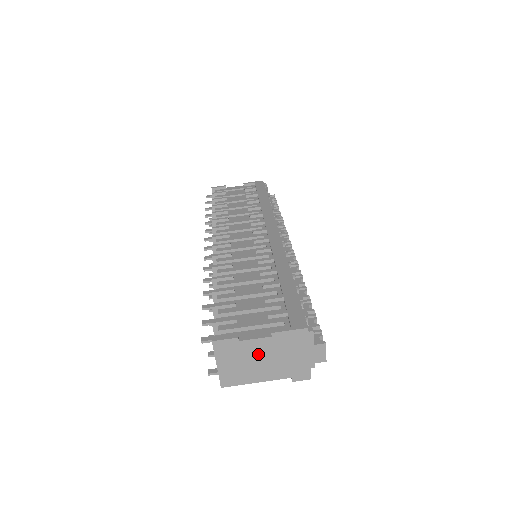
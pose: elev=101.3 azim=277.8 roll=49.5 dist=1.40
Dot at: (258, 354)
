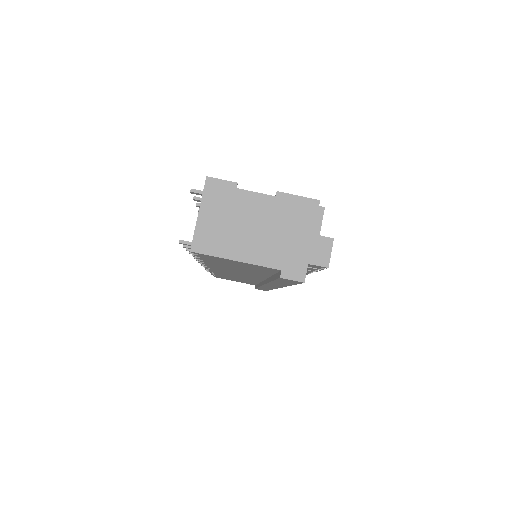
Dot at: (252, 216)
